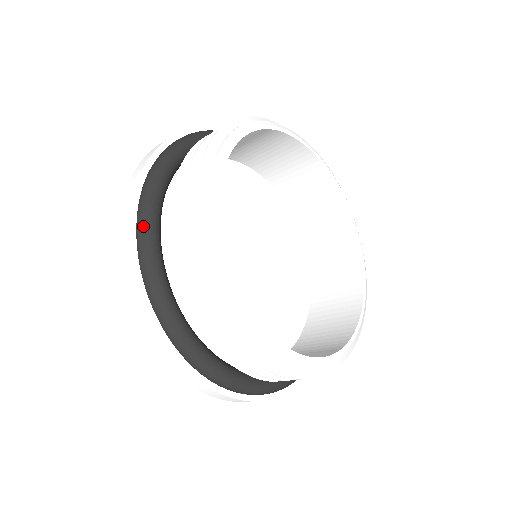
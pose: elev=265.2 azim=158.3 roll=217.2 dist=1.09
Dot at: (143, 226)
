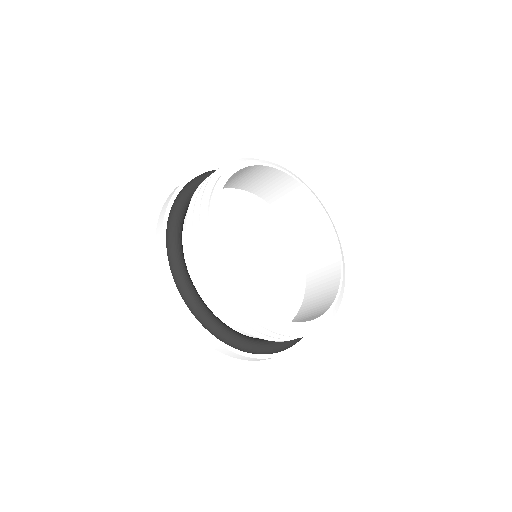
Dot at: (213, 329)
